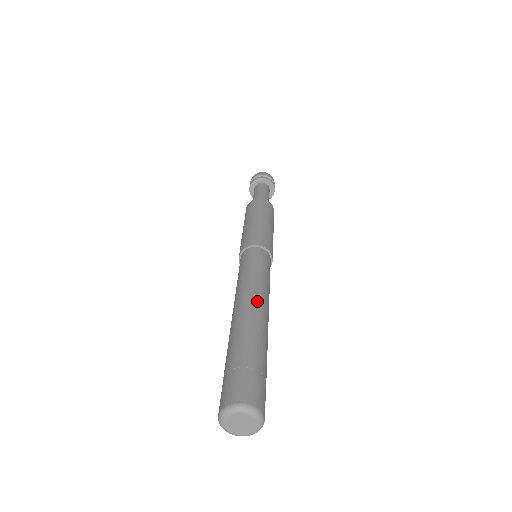
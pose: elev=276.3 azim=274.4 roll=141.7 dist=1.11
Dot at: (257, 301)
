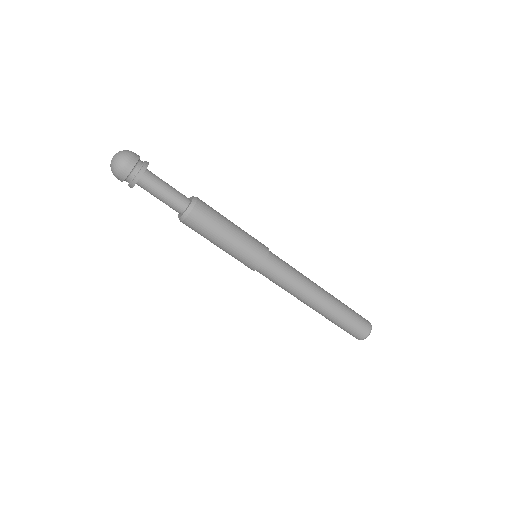
Dot at: (314, 298)
